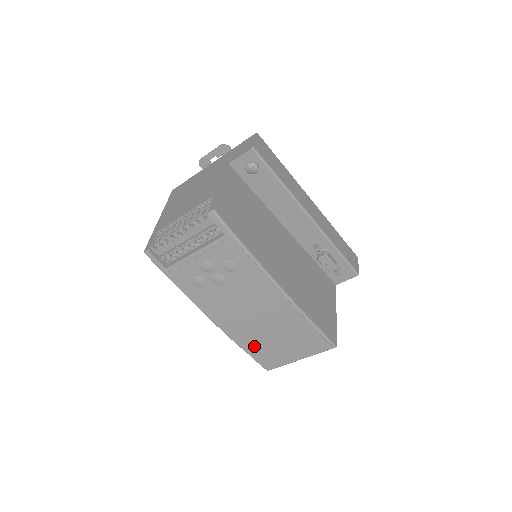
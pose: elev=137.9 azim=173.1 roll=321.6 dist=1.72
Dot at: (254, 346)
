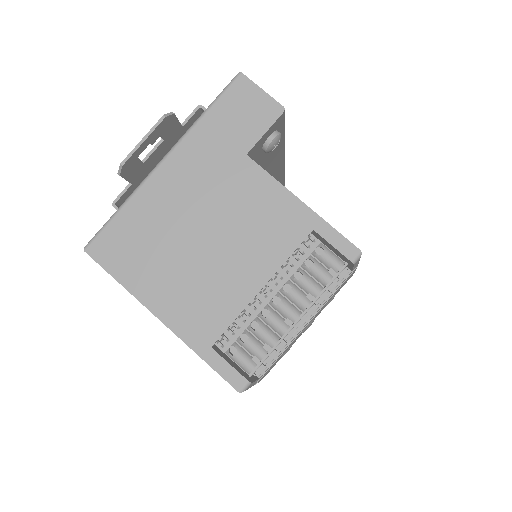
Dot at: occluded
